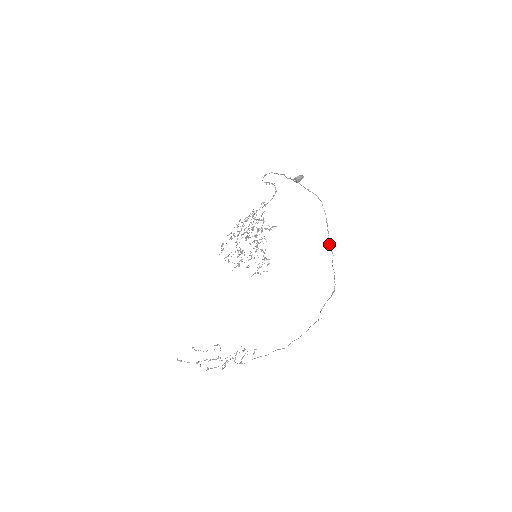
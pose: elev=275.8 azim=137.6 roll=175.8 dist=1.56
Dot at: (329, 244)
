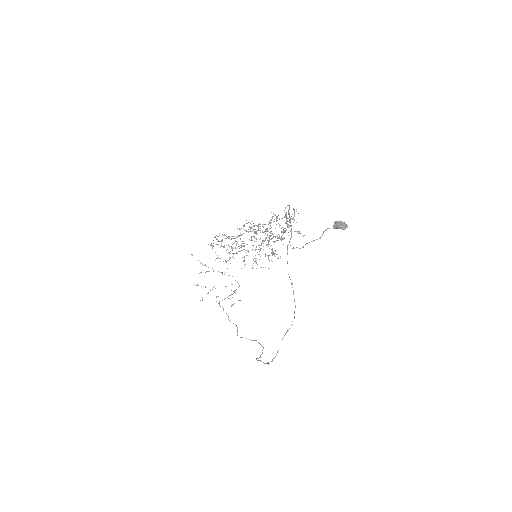
Dot at: (283, 337)
